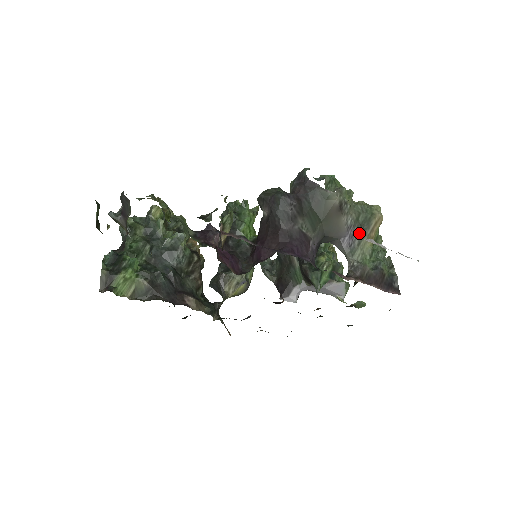
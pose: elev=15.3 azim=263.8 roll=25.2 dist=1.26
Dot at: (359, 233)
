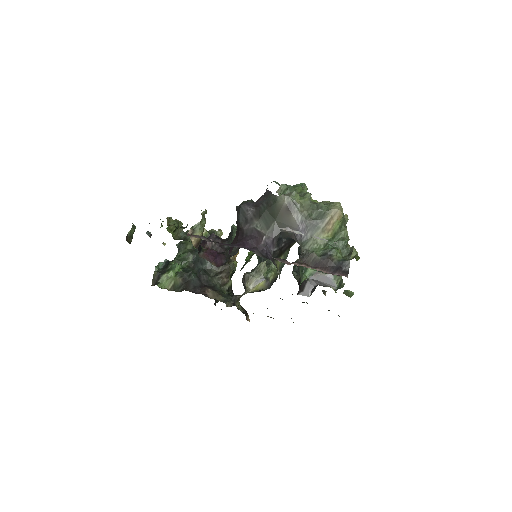
Dot at: (311, 227)
